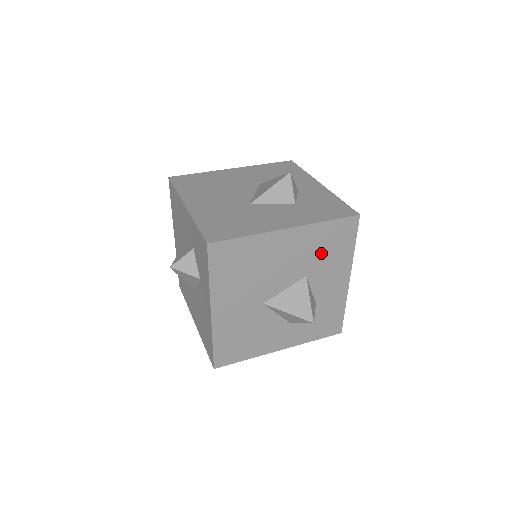
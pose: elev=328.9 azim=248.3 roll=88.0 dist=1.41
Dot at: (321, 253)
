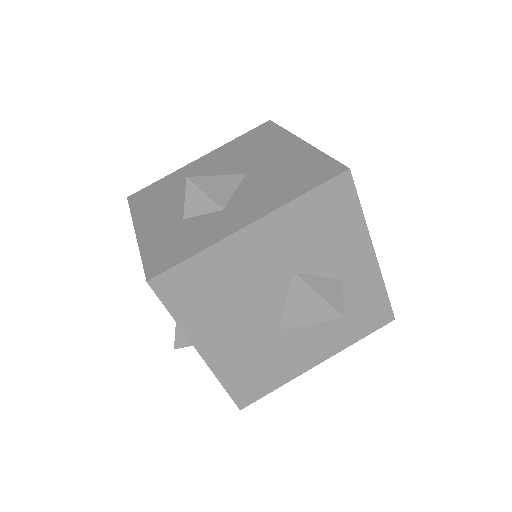
Dot at: occluded
